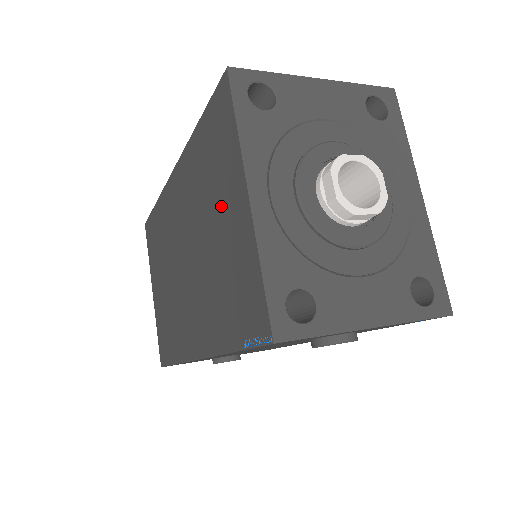
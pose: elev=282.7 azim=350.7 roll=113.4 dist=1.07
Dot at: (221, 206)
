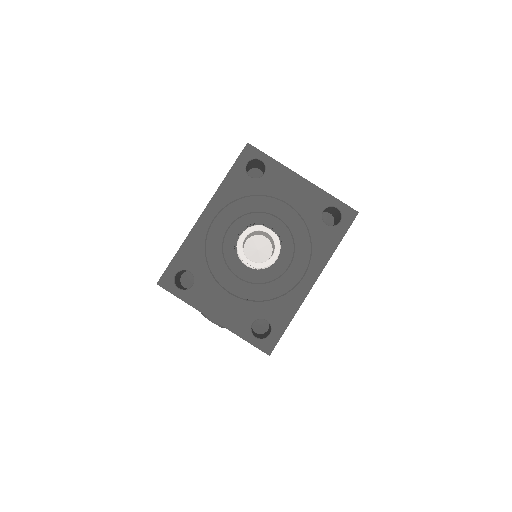
Dot at: occluded
